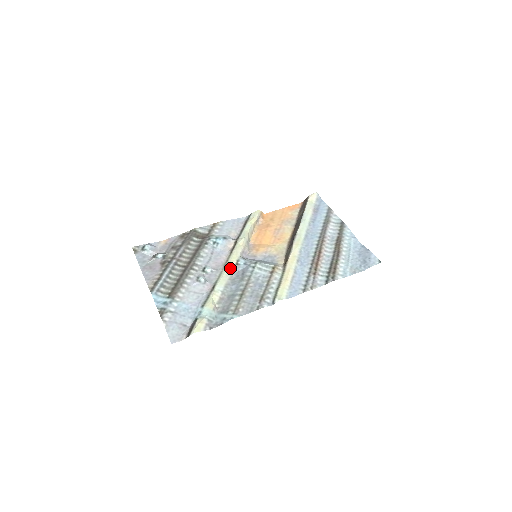
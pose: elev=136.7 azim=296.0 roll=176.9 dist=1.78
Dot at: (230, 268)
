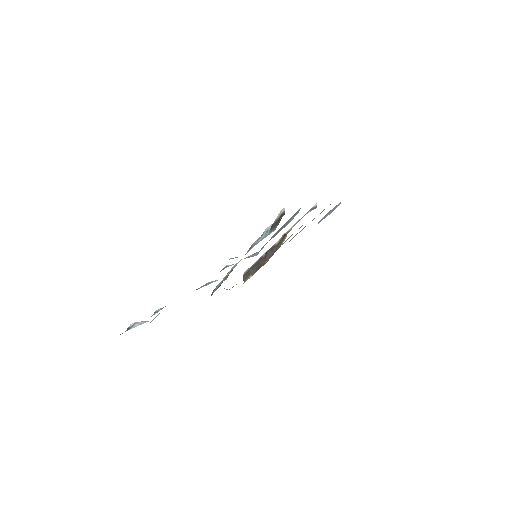
Dot at: occluded
